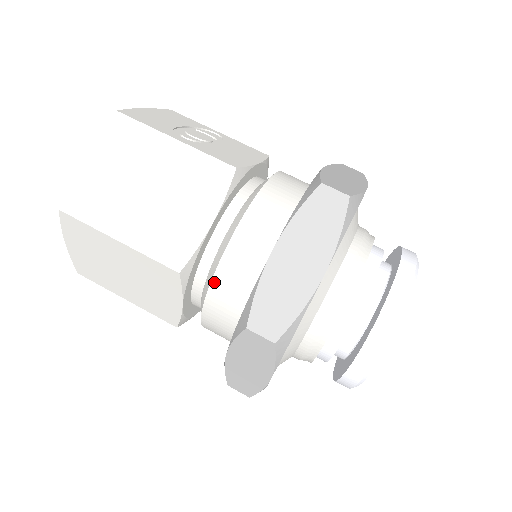
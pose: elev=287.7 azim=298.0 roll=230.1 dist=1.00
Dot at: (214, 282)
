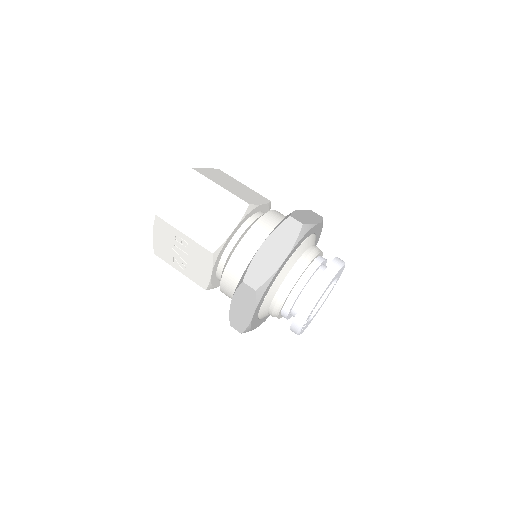
Dot at: (261, 218)
